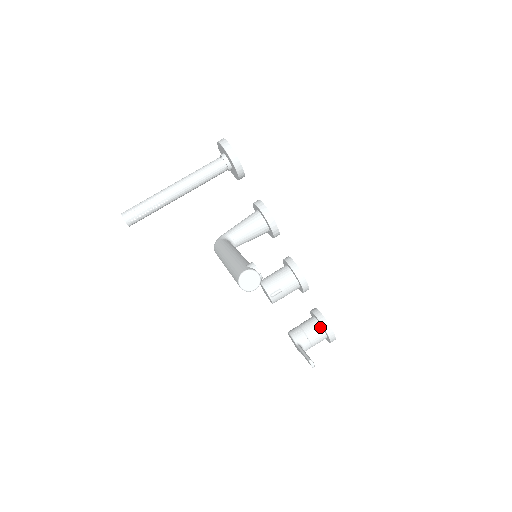
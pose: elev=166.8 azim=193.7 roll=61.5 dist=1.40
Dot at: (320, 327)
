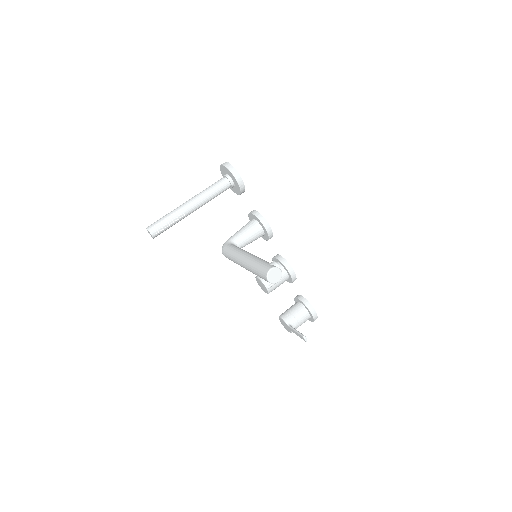
Dot at: (305, 310)
